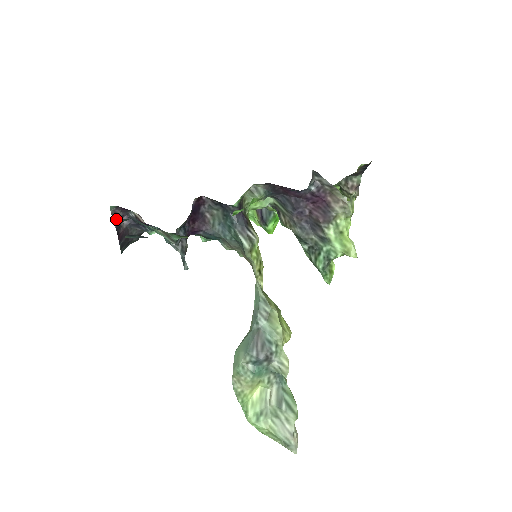
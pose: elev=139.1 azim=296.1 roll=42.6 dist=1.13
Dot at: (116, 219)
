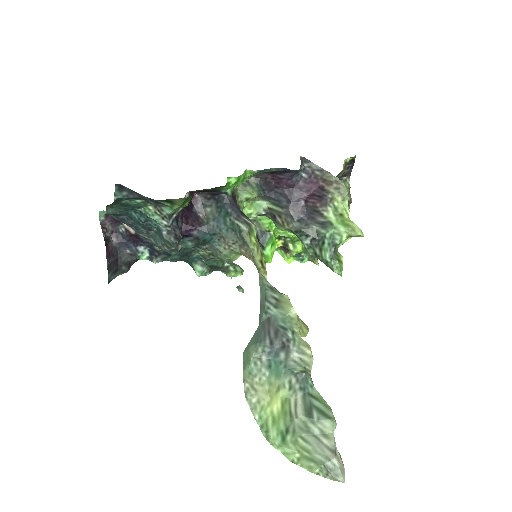
Dot at: (105, 230)
